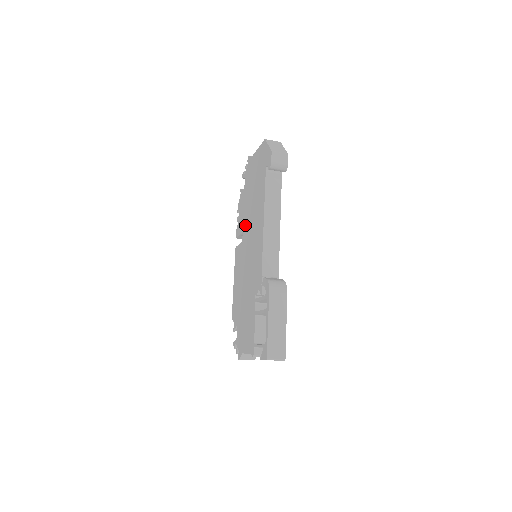
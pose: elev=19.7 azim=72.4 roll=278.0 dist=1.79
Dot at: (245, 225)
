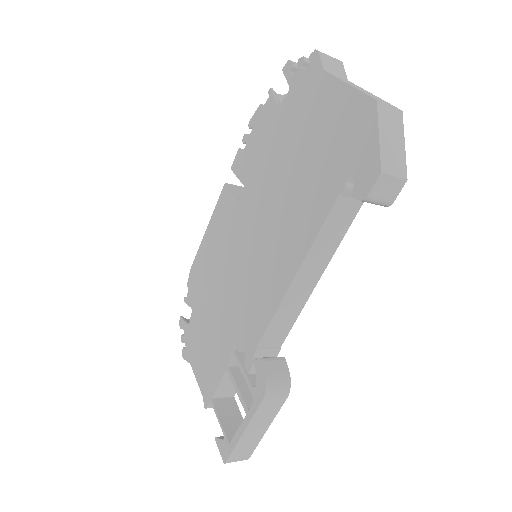
Dot at: (256, 189)
